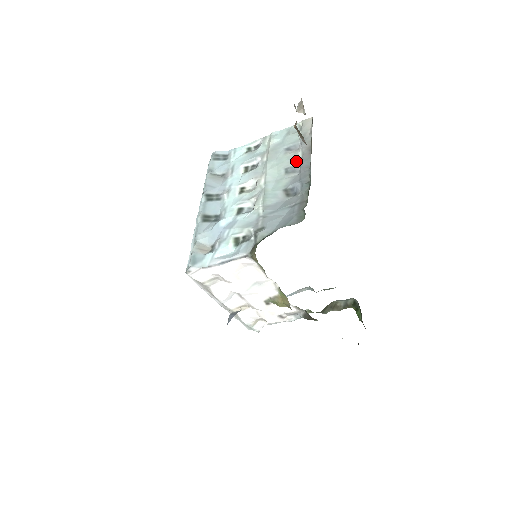
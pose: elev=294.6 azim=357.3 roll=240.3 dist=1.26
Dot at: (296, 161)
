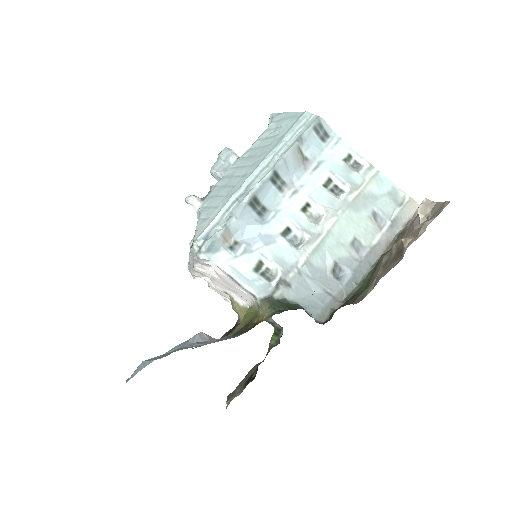
Dot at: (369, 242)
